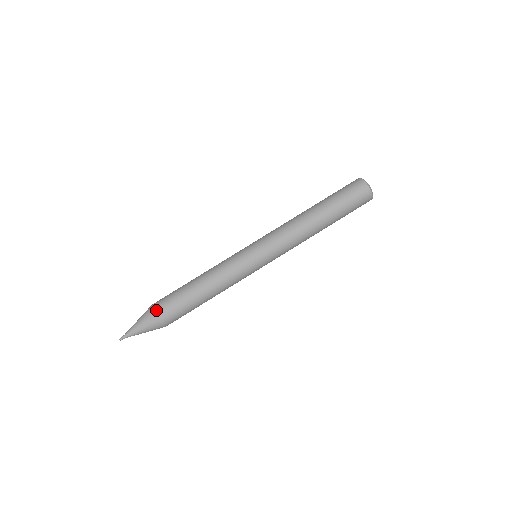
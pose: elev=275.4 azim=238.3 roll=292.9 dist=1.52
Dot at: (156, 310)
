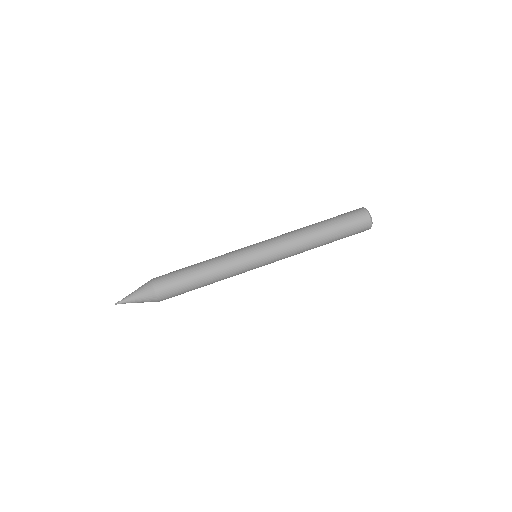
Dot at: (155, 281)
